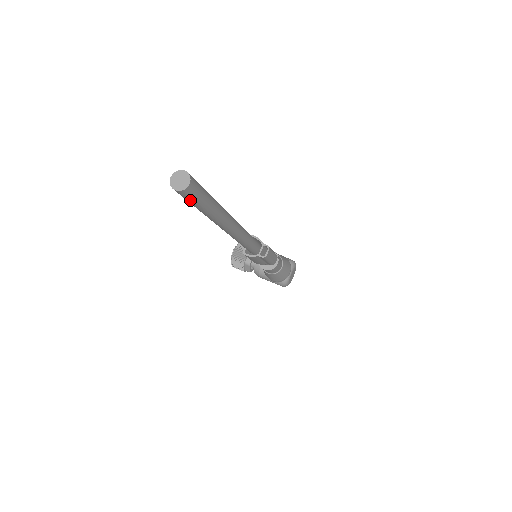
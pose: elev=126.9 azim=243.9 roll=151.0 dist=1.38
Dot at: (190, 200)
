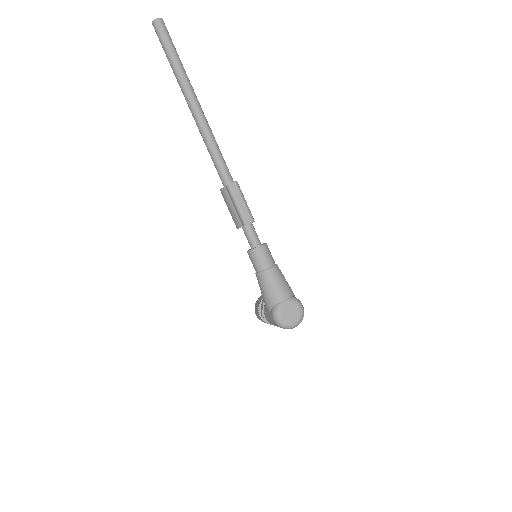
Dot at: (159, 37)
